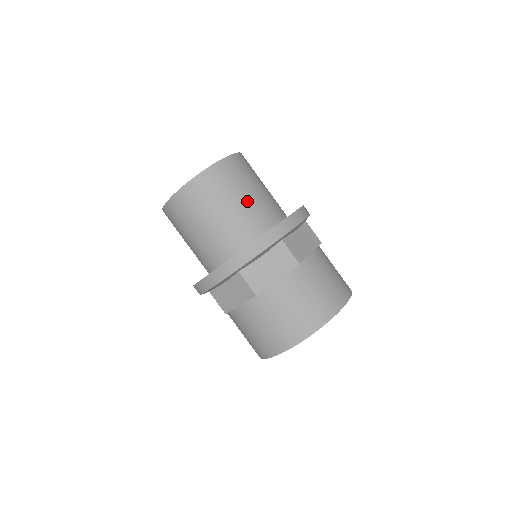
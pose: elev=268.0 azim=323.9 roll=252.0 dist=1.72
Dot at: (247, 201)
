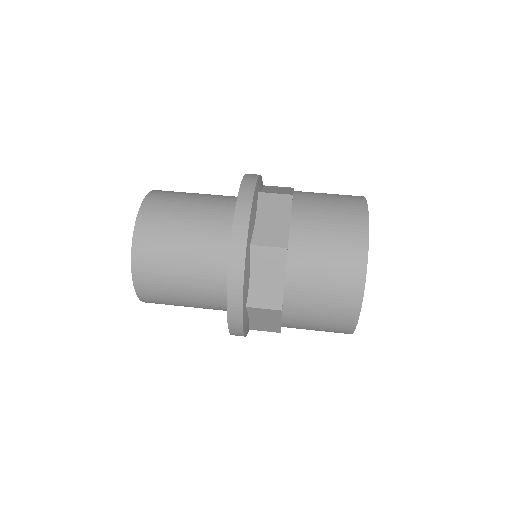
Dot at: (200, 201)
